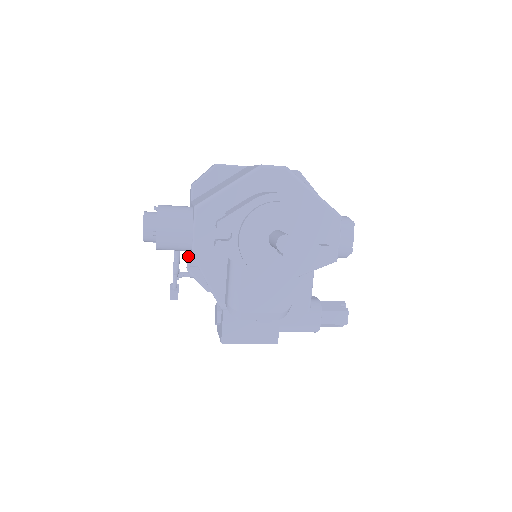
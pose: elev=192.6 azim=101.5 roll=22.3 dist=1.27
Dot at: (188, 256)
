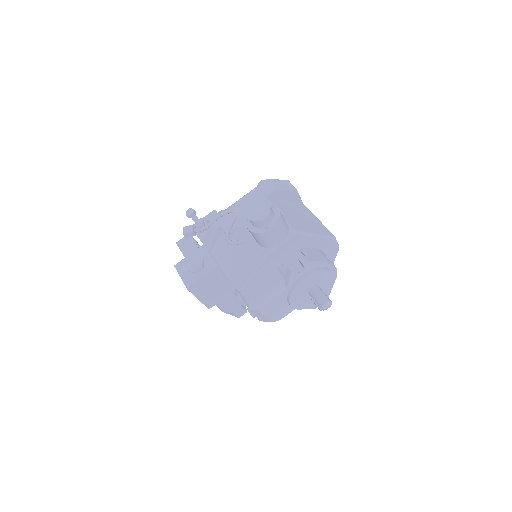
Dot at: (233, 228)
